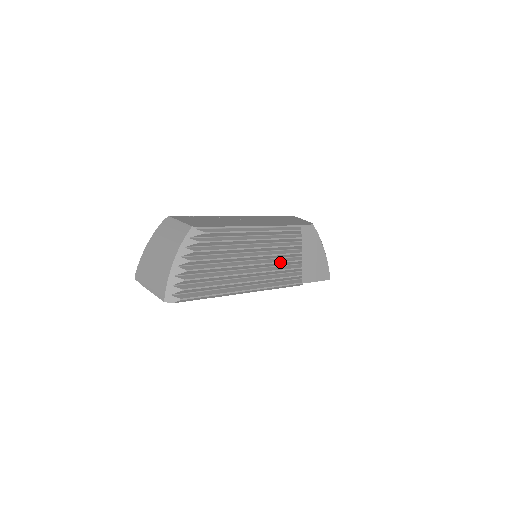
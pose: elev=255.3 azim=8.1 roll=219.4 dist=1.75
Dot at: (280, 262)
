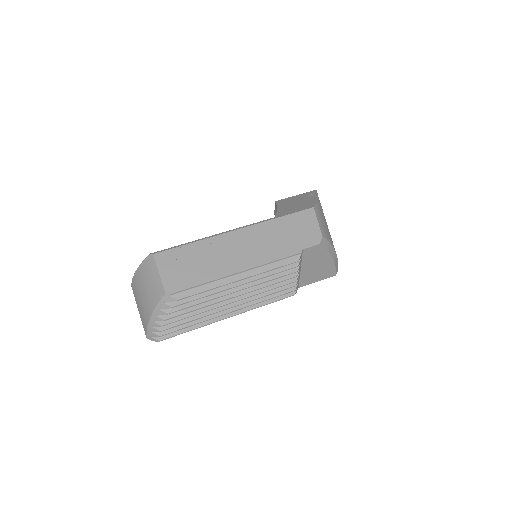
Dot at: (268, 290)
